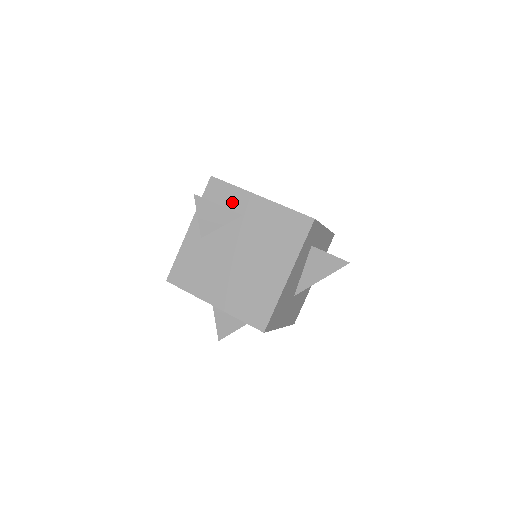
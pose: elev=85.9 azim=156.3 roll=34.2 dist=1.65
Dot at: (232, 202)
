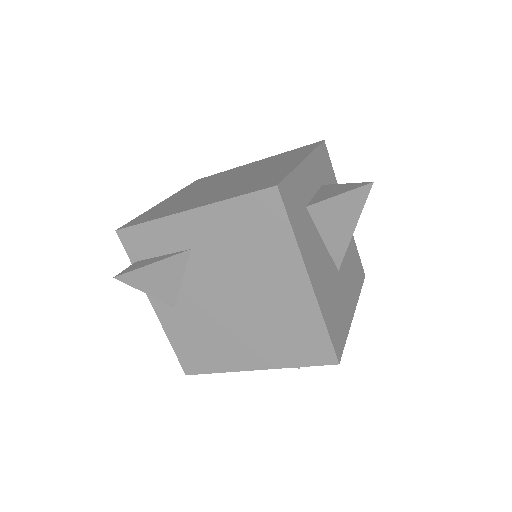
Dot at: (165, 243)
